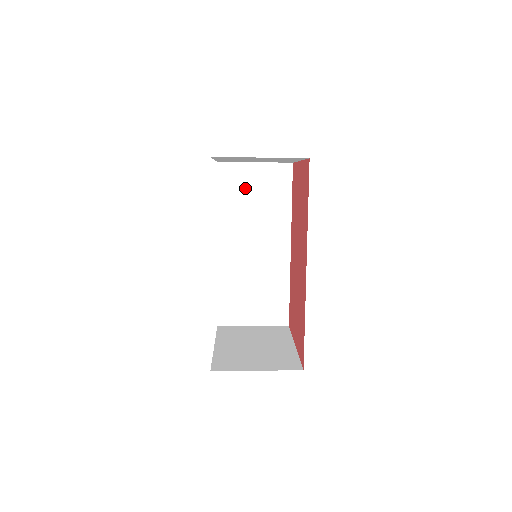
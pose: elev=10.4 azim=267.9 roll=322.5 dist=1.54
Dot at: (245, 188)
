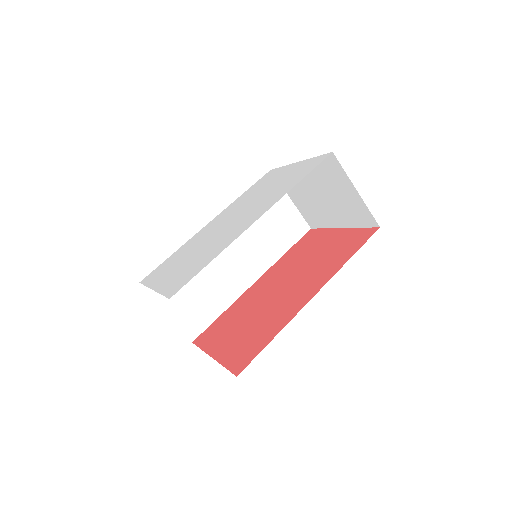
Dot at: occluded
